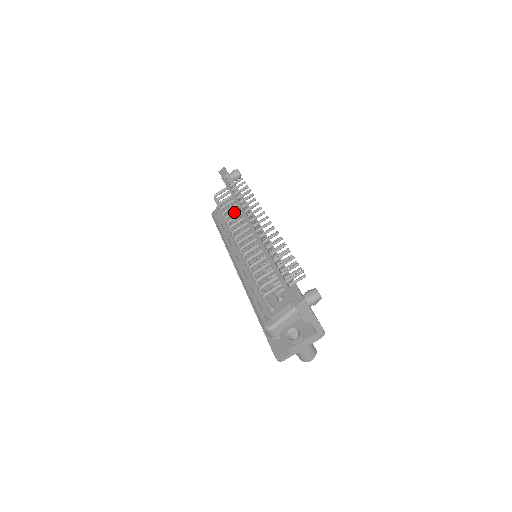
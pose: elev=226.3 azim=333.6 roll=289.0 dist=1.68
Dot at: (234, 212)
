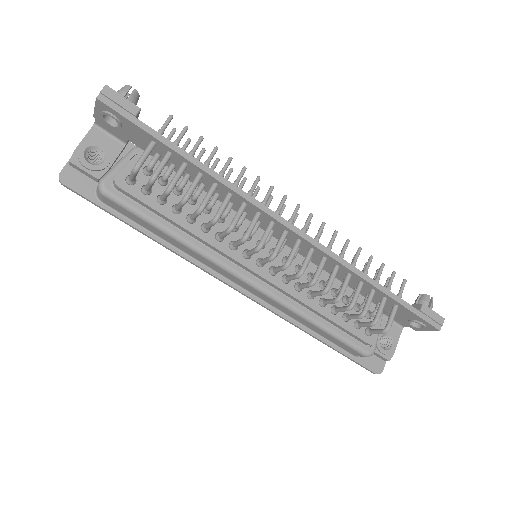
Dot at: (227, 204)
